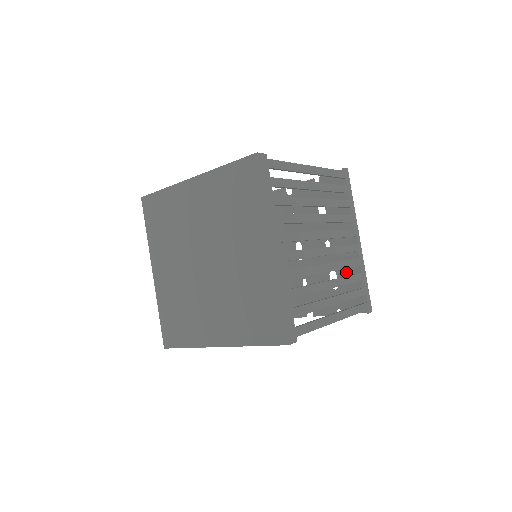
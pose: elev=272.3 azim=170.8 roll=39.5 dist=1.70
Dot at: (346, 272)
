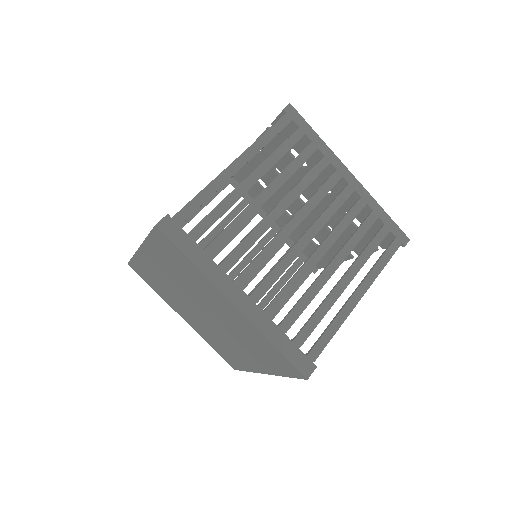
Dot at: occluded
